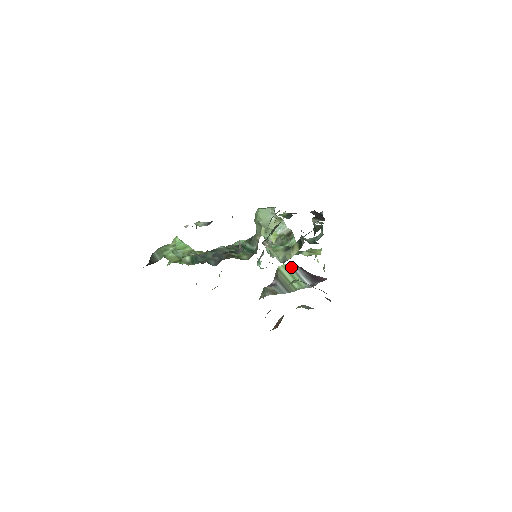
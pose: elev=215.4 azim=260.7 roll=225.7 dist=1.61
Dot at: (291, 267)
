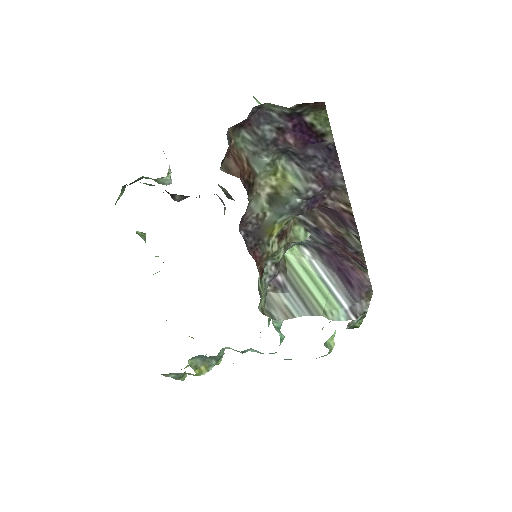
Dot at: (306, 258)
